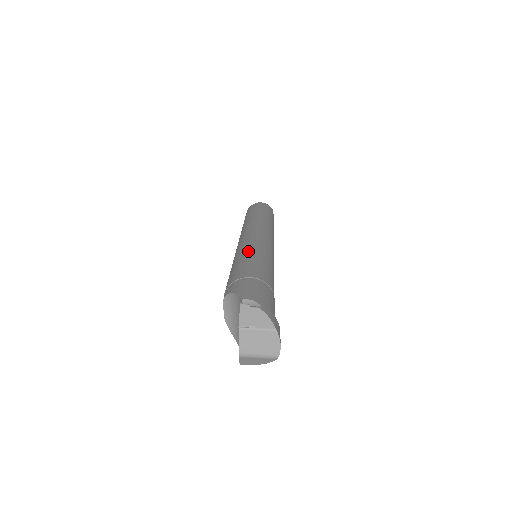
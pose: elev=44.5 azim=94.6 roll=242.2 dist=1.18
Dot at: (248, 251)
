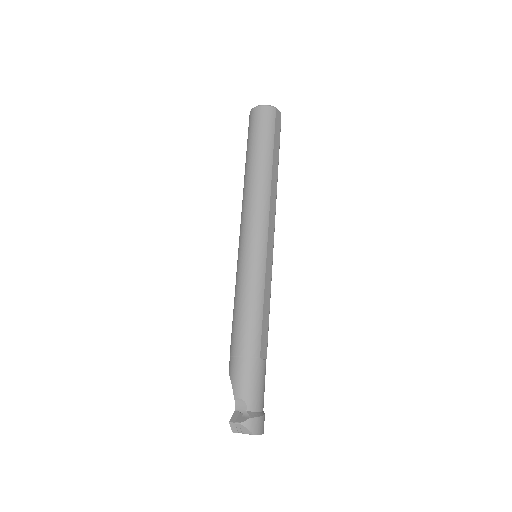
Dot at: (240, 293)
